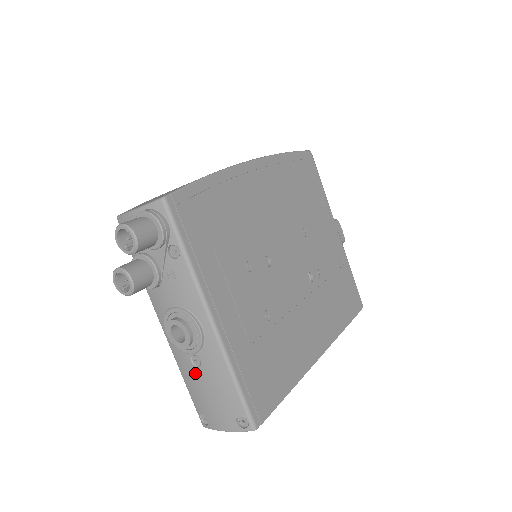
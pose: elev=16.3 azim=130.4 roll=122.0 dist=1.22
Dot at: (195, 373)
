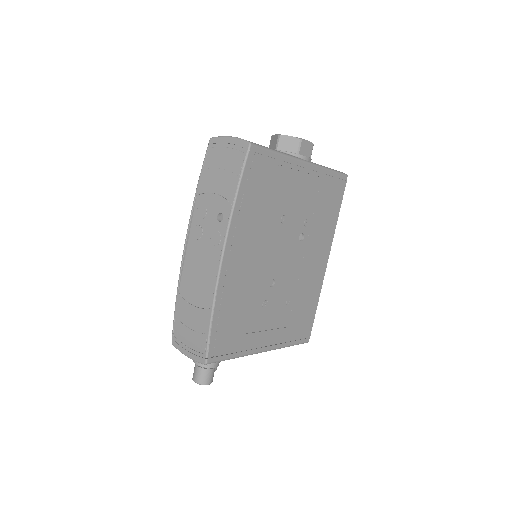
Dot at: occluded
